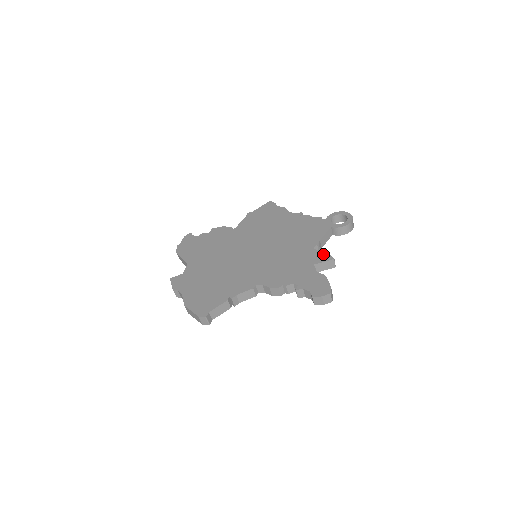
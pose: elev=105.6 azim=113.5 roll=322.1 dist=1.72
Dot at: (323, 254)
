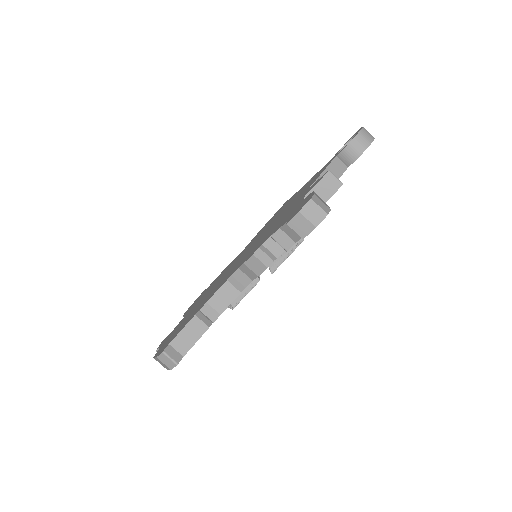
Dot at: (317, 180)
